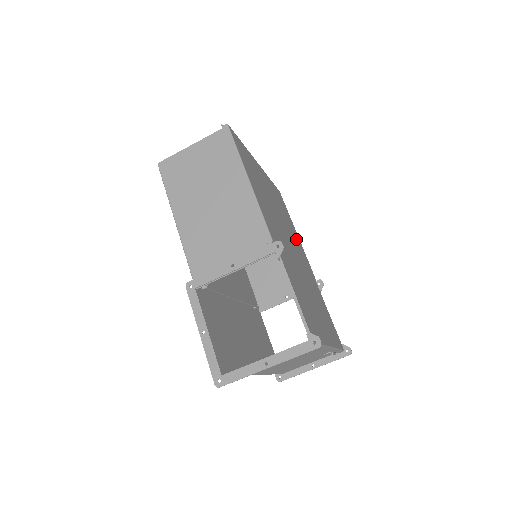
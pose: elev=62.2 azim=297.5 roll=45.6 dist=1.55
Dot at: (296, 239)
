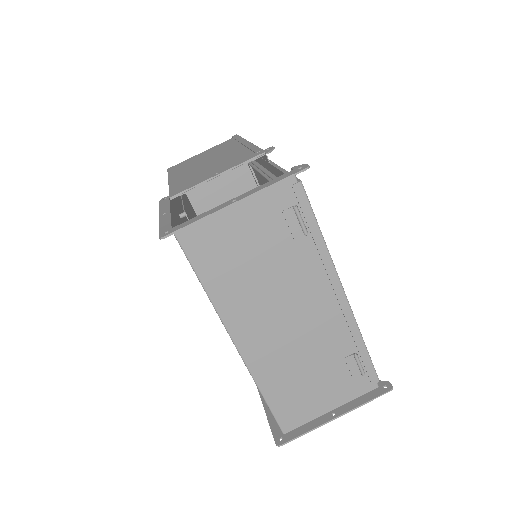
Dot at: occluded
